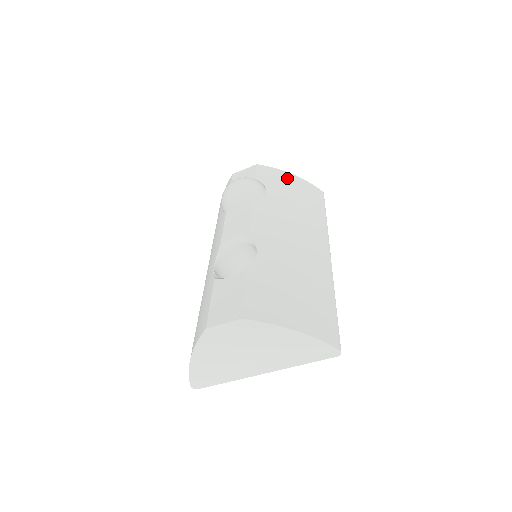
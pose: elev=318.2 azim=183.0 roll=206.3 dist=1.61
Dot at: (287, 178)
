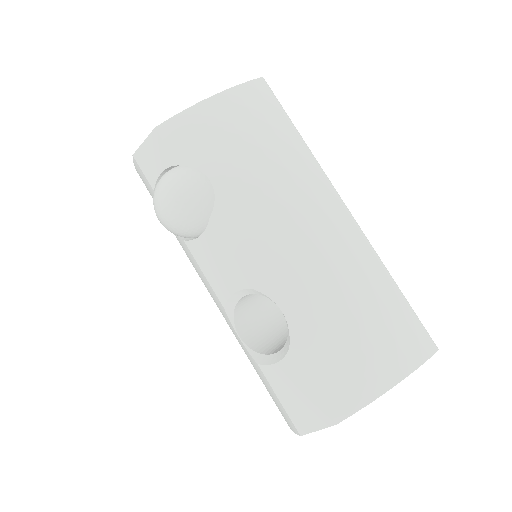
Dot at: (211, 117)
